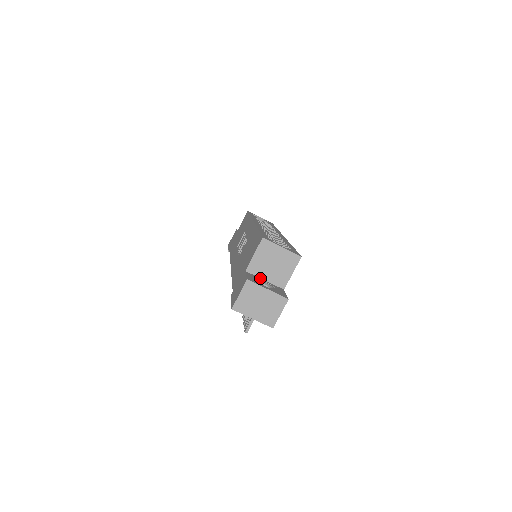
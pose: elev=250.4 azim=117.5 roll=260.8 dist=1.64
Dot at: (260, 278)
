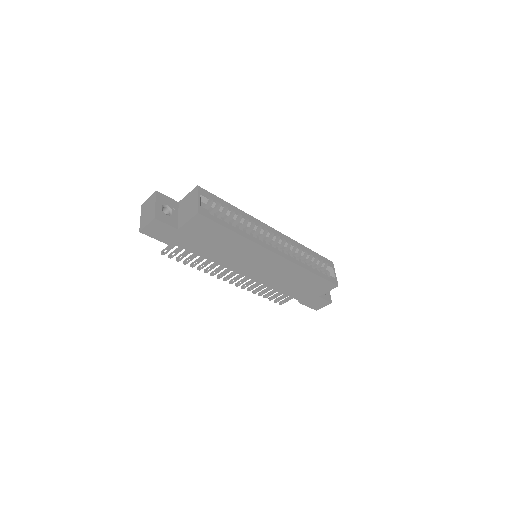
Dot at: (178, 212)
